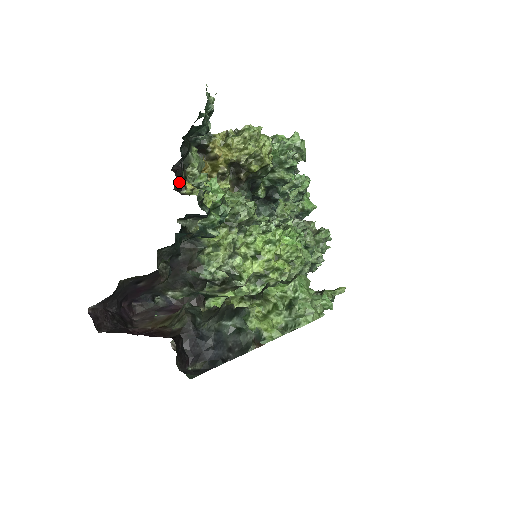
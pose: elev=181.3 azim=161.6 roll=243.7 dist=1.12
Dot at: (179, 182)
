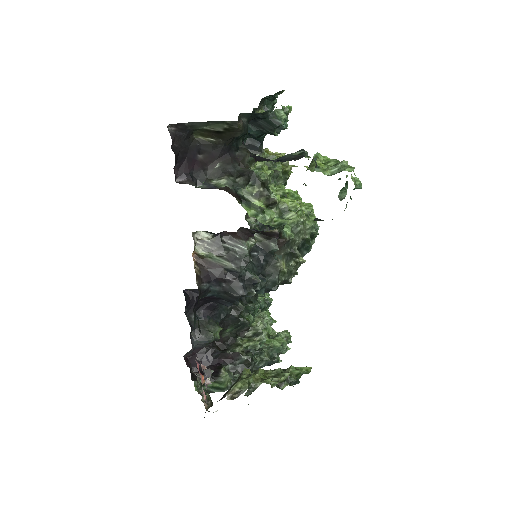
Dot at: occluded
